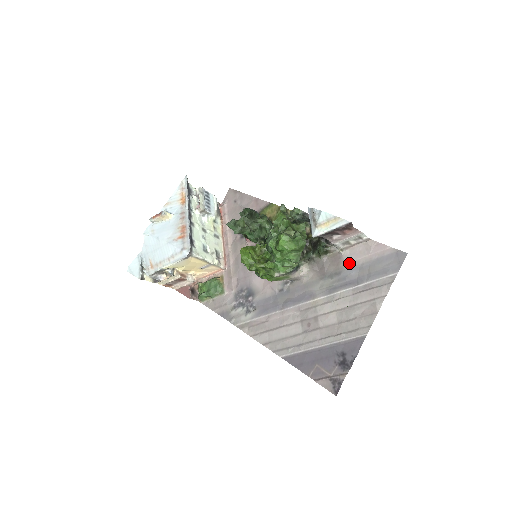
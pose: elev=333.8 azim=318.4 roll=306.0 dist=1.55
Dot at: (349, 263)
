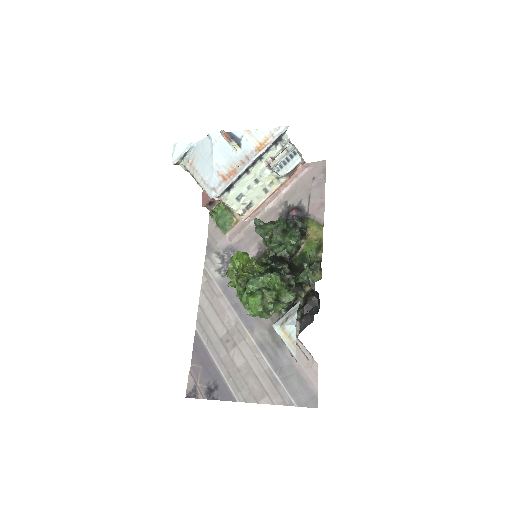
Dot at: occluded
